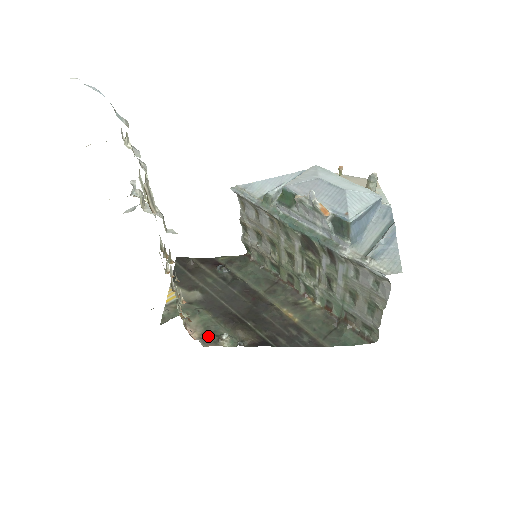
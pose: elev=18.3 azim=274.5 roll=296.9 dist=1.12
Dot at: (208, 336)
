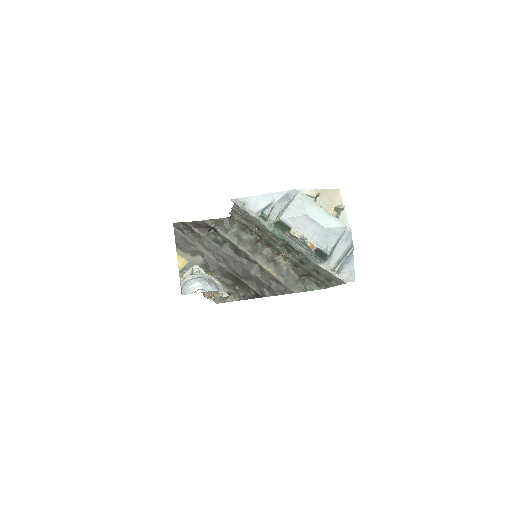
Dot at: occluded
